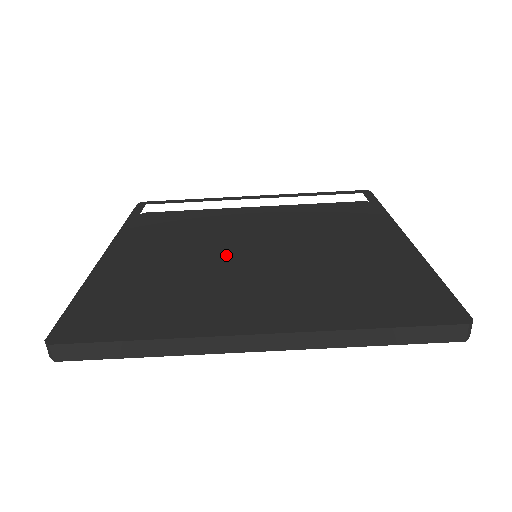
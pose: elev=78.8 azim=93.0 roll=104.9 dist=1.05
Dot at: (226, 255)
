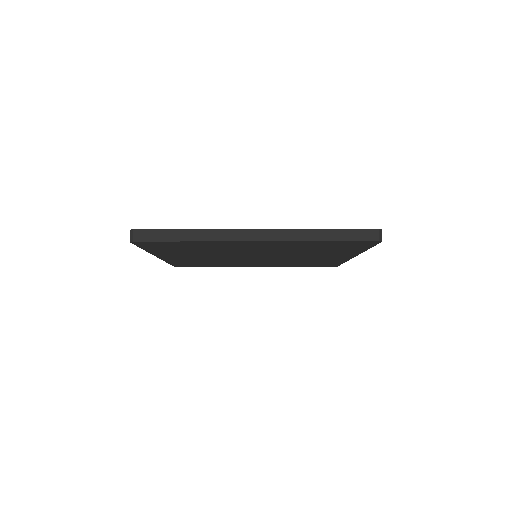
Dot at: (236, 257)
